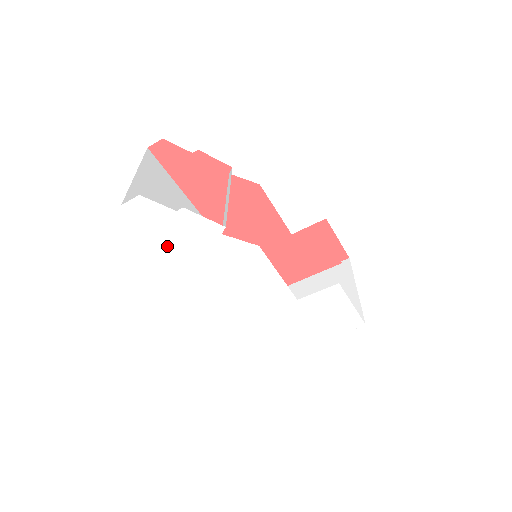
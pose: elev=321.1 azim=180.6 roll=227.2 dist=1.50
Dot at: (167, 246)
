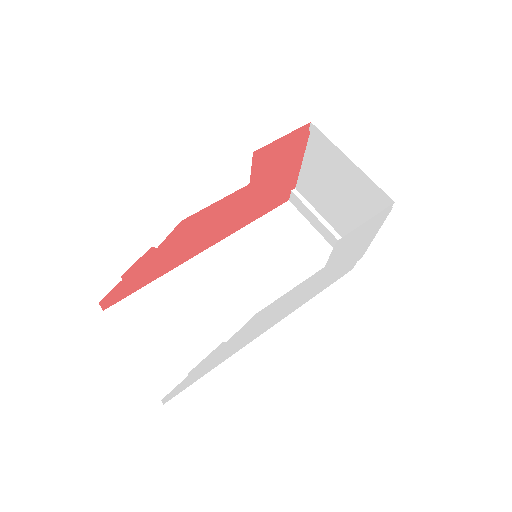
Dot at: (213, 367)
